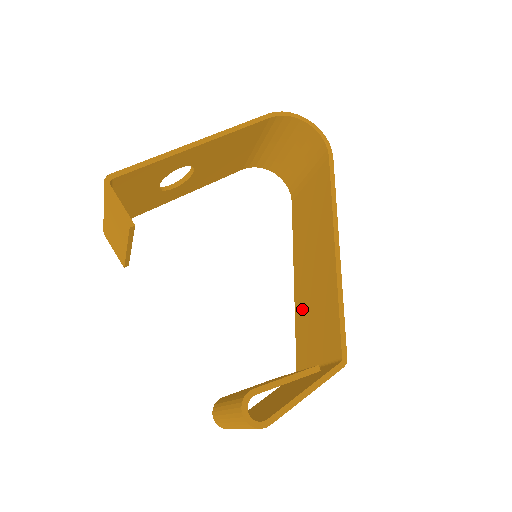
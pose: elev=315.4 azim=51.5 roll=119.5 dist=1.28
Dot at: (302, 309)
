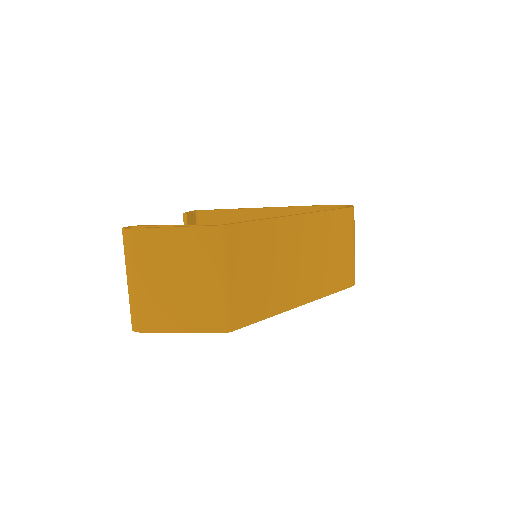
Dot at: occluded
